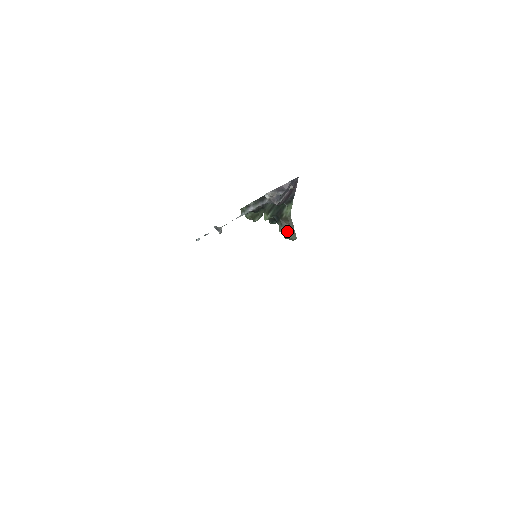
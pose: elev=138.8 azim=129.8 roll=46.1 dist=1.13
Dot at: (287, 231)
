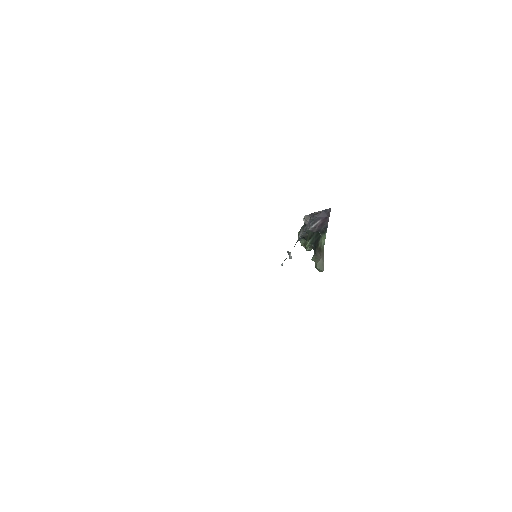
Dot at: (317, 261)
